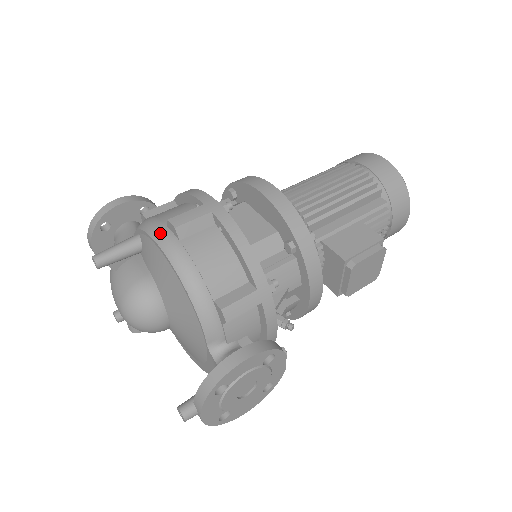
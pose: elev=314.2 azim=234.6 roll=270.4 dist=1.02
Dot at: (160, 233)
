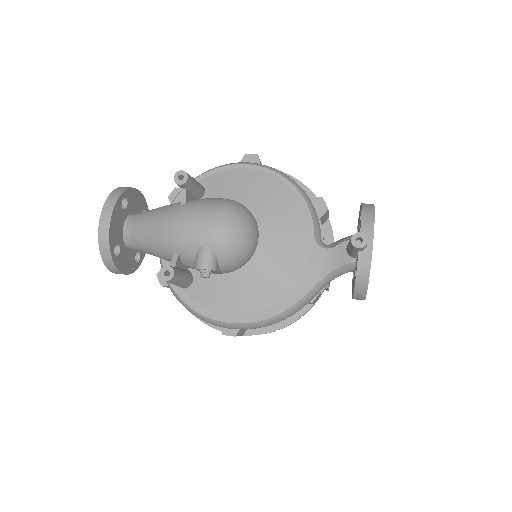
Dot at: (241, 162)
